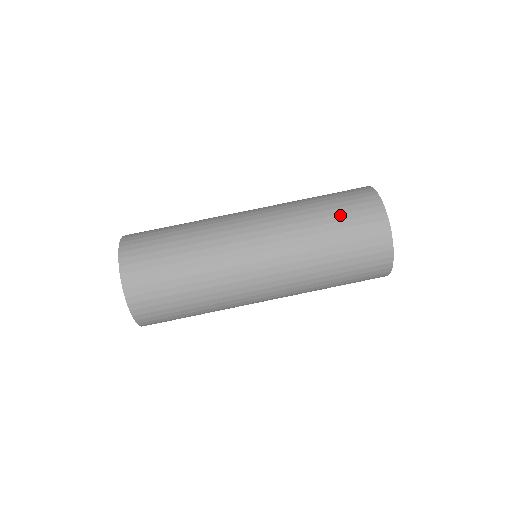
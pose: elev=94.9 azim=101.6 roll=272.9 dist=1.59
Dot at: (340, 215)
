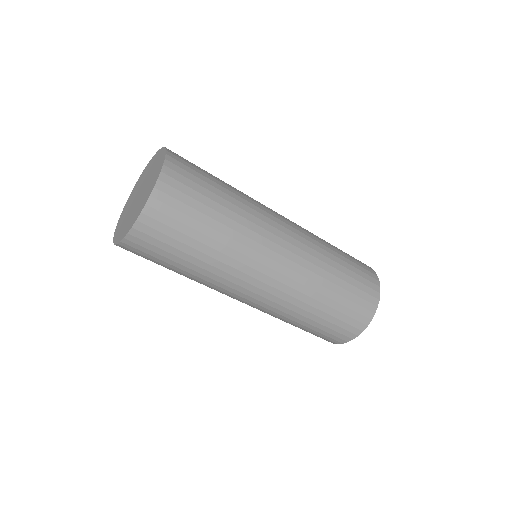
Dot at: (317, 329)
